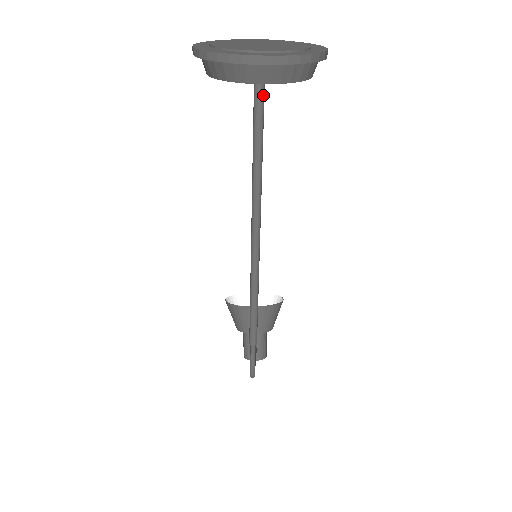
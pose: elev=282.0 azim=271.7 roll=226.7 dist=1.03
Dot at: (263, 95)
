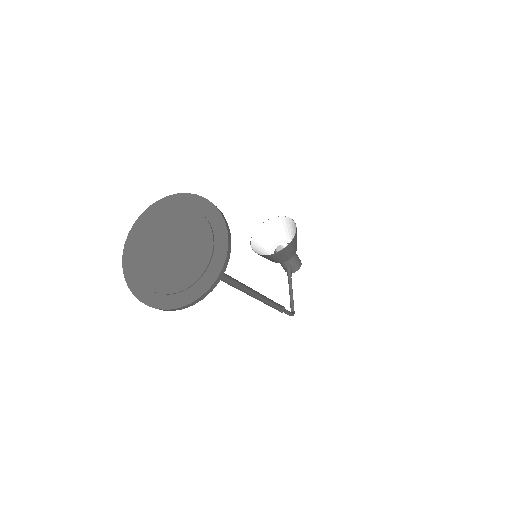
Dot at: occluded
